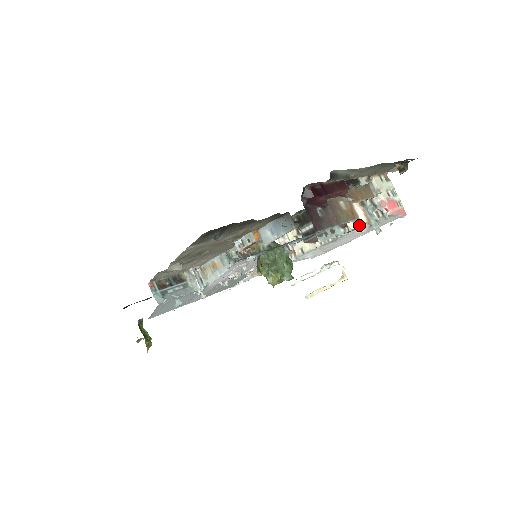
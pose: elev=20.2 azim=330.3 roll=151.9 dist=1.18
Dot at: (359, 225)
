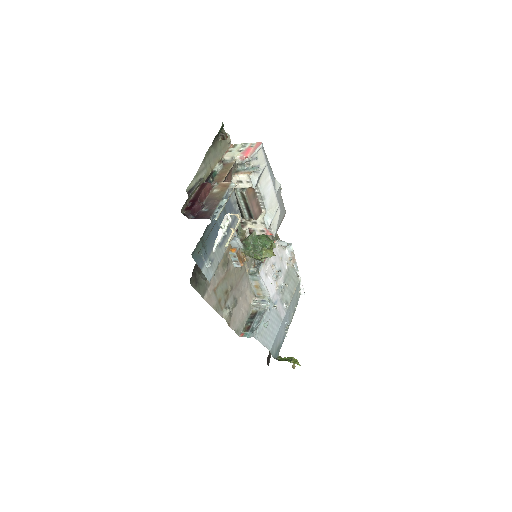
Dot at: (234, 185)
